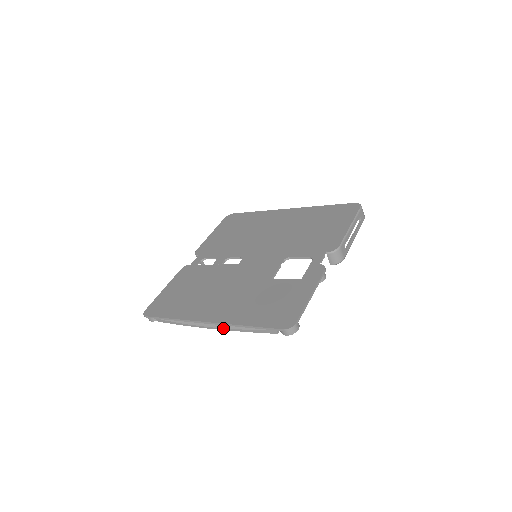
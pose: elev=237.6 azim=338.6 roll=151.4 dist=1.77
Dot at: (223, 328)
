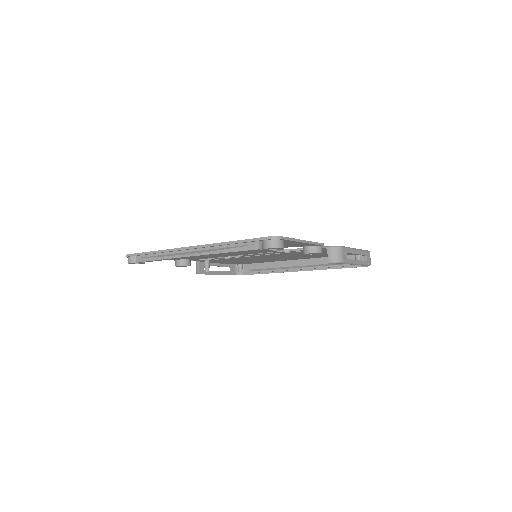
Dot at: (203, 252)
